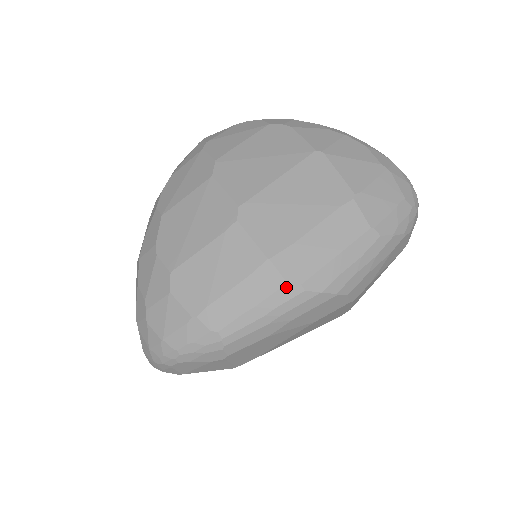
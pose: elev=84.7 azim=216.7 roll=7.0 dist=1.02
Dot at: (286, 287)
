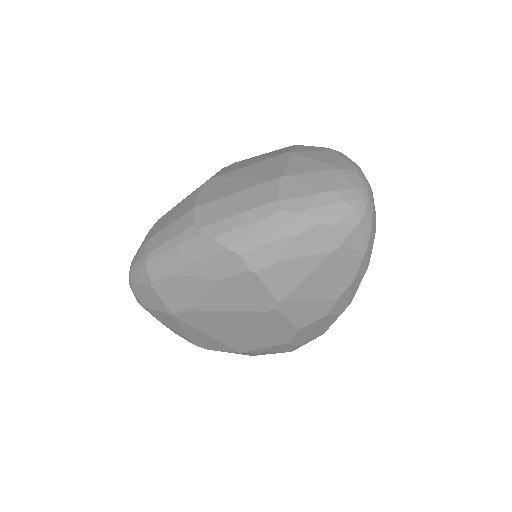
Dot at: (192, 228)
